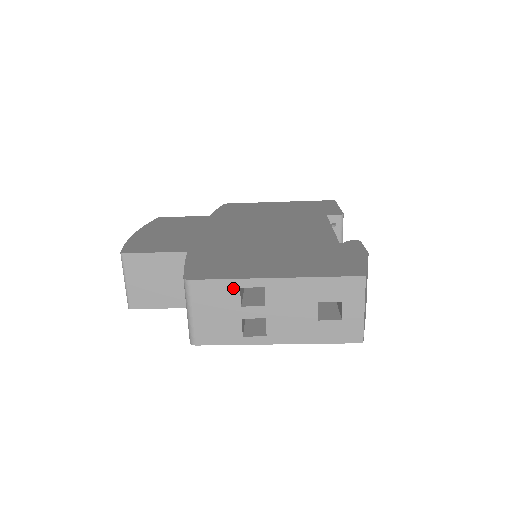
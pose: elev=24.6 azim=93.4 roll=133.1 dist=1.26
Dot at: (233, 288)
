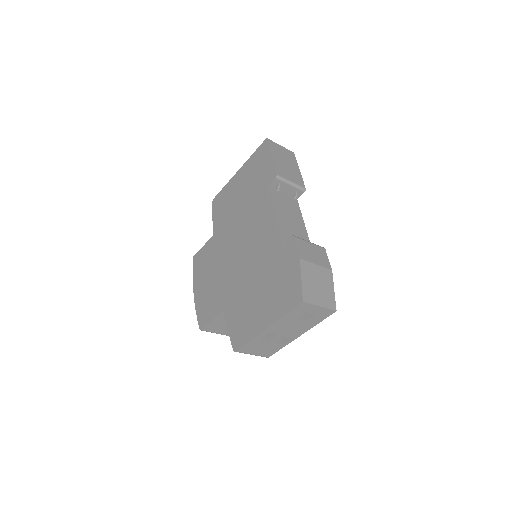
Dot at: (255, 341)
